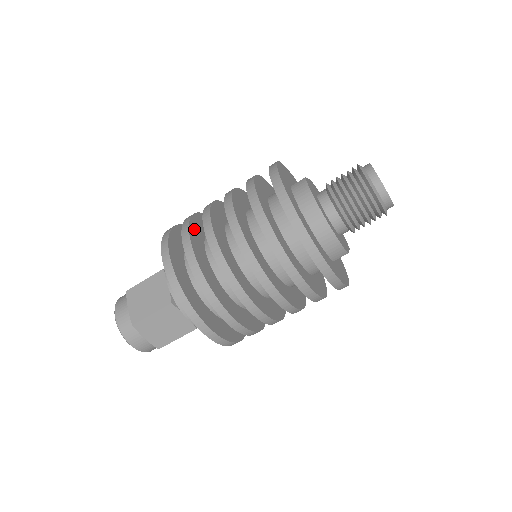
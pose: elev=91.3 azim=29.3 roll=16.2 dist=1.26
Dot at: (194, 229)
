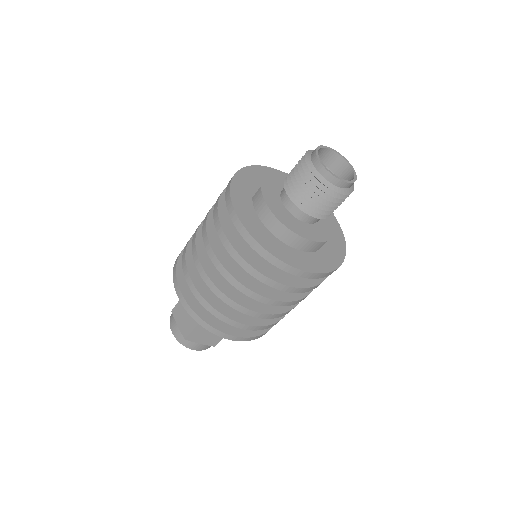
Dot at: (192, 258)
